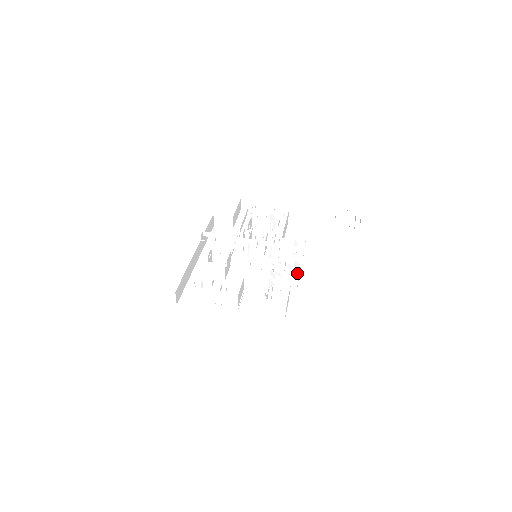
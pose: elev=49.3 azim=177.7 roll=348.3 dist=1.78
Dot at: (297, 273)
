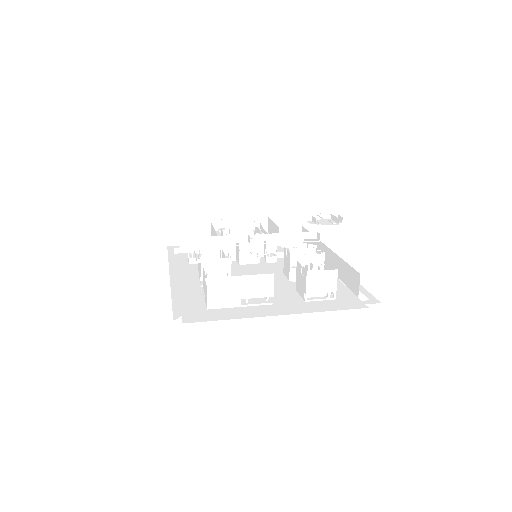
Dot at: occluded
